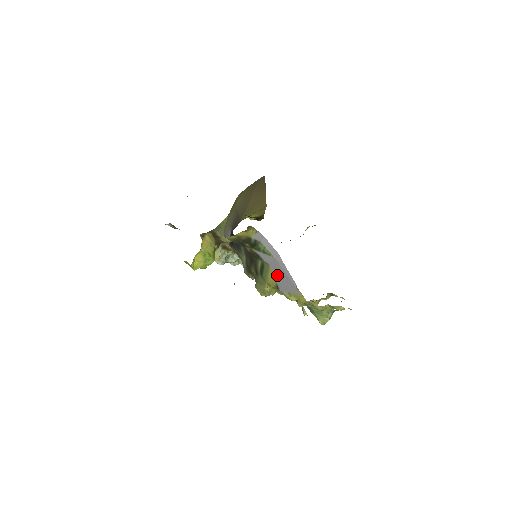
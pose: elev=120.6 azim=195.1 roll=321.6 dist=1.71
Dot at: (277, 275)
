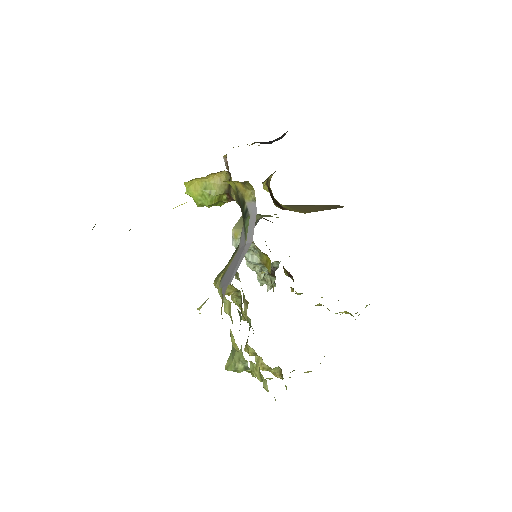
Dot at: (232, 264)
